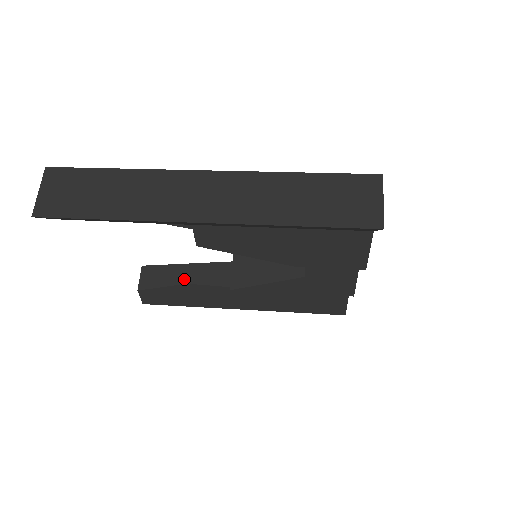
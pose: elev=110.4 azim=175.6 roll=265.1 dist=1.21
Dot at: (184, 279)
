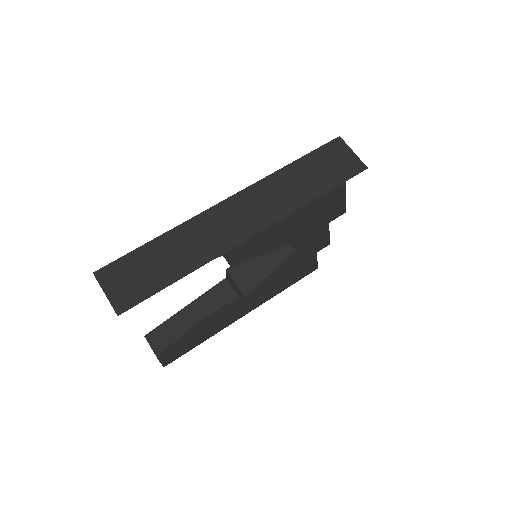
Dot at: (192, 320)
